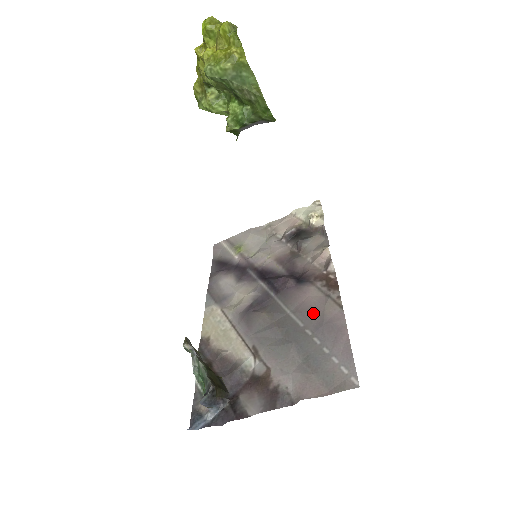
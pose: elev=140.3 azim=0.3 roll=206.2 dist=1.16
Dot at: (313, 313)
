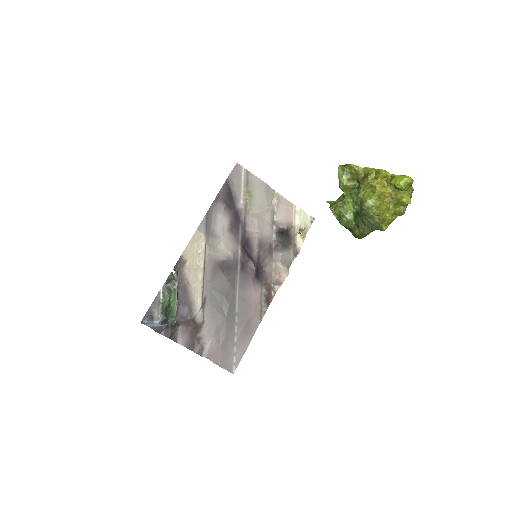
Dot at: (247, 309)
